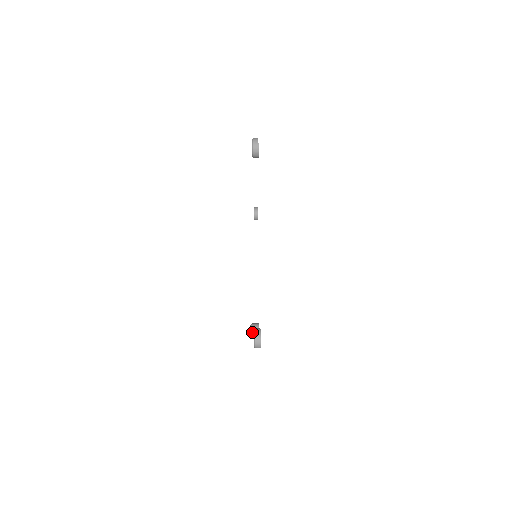
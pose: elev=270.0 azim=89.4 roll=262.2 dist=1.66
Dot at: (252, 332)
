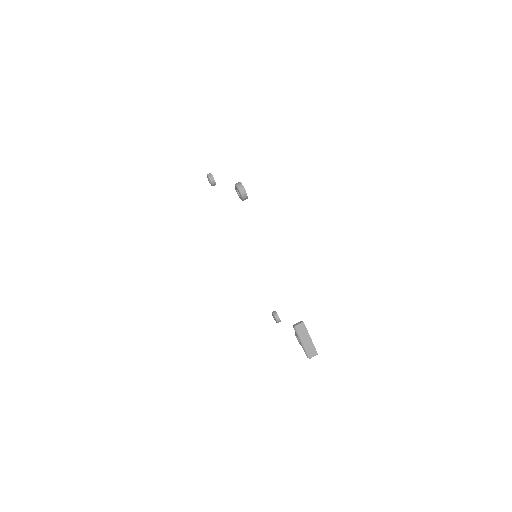
Dot at: occluded
